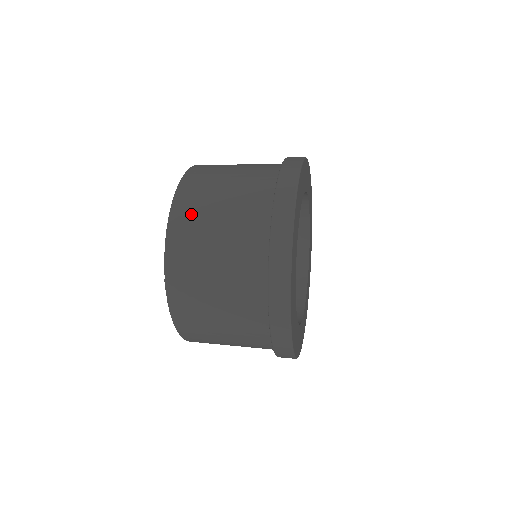
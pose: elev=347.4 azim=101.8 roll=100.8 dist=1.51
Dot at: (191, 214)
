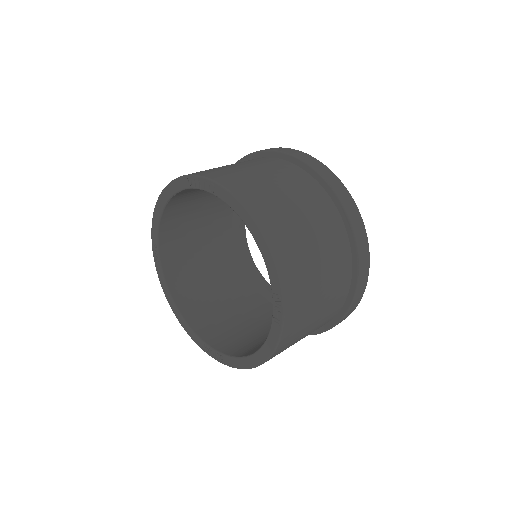
Dot at: (276, 217)
